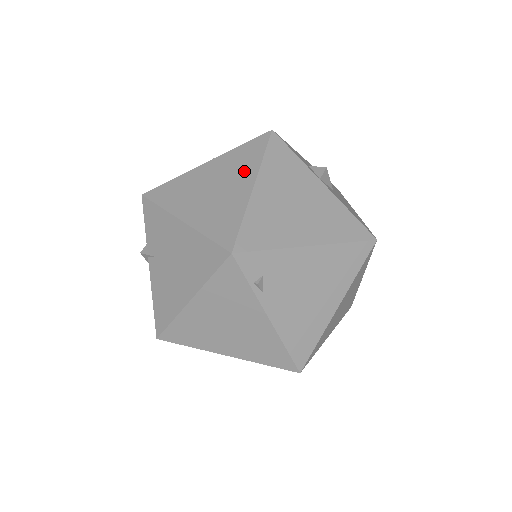
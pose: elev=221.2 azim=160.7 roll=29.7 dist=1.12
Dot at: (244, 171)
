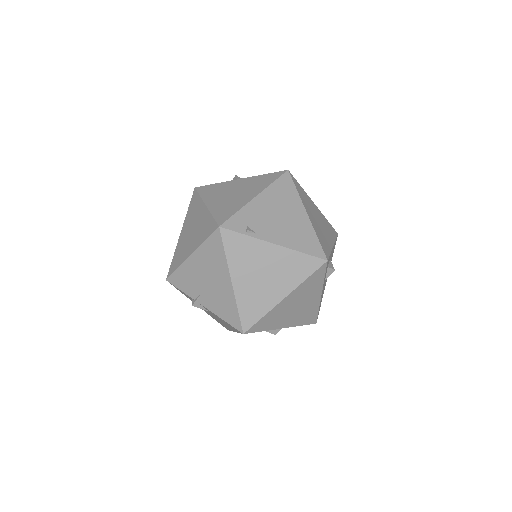
Dot at: (197, 209)
